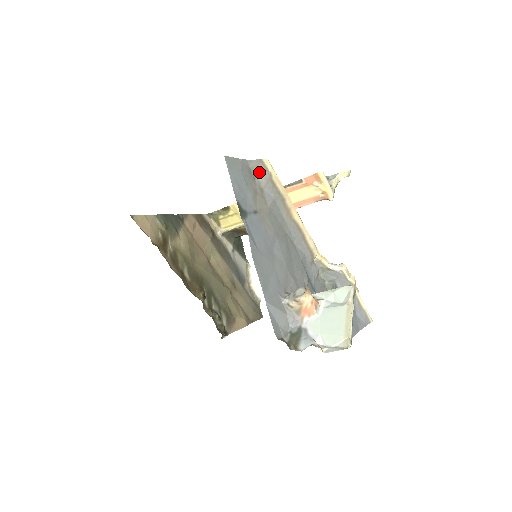
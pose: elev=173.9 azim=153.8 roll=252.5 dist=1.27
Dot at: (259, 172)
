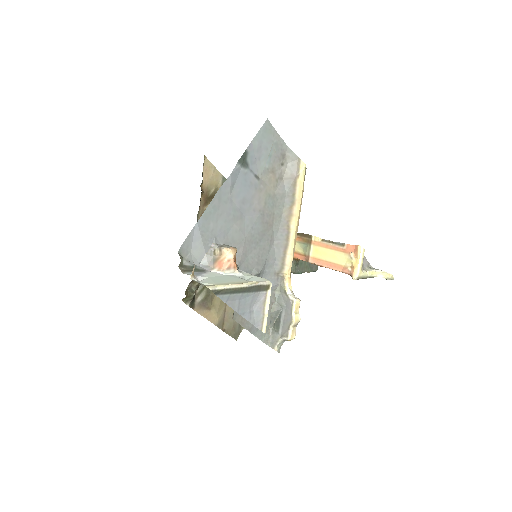
Dot at: (291, 165)
